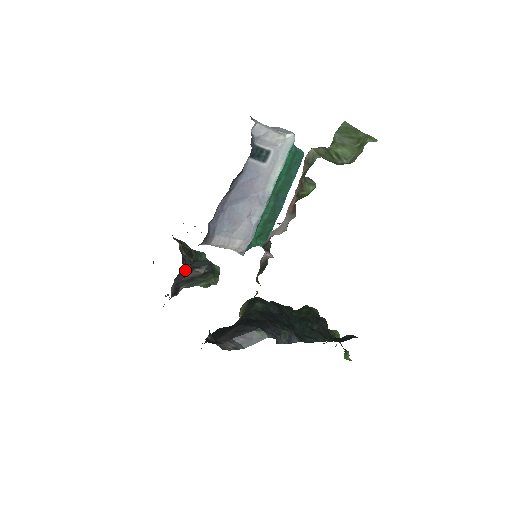
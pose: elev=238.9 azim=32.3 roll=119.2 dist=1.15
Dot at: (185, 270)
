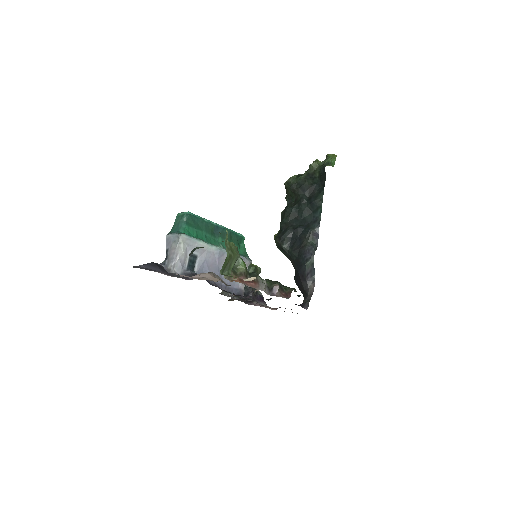
Dot at: (251, 296)
